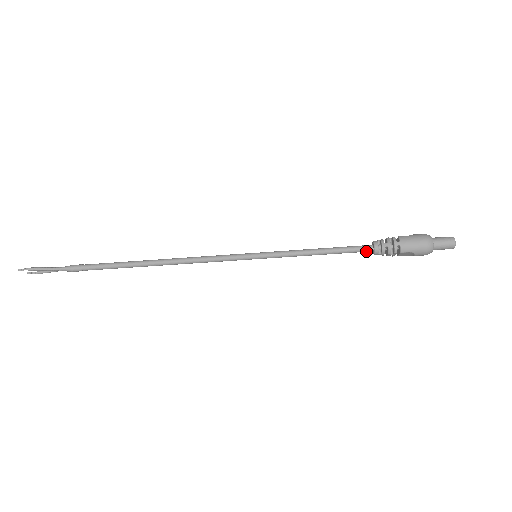
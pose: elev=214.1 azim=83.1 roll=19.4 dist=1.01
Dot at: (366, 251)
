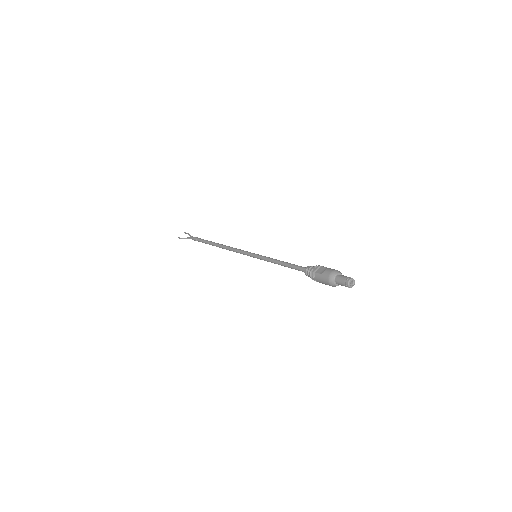
Dot at: occluded
